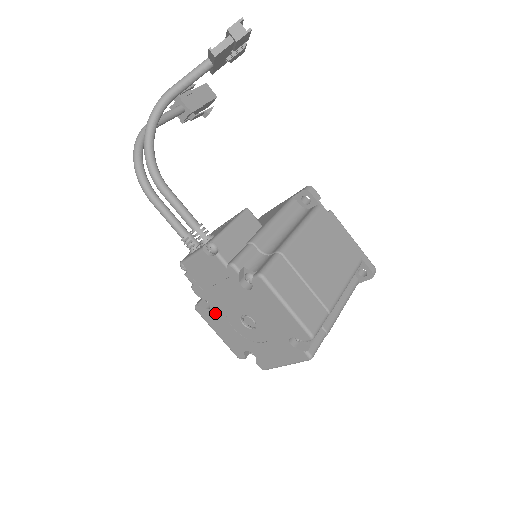
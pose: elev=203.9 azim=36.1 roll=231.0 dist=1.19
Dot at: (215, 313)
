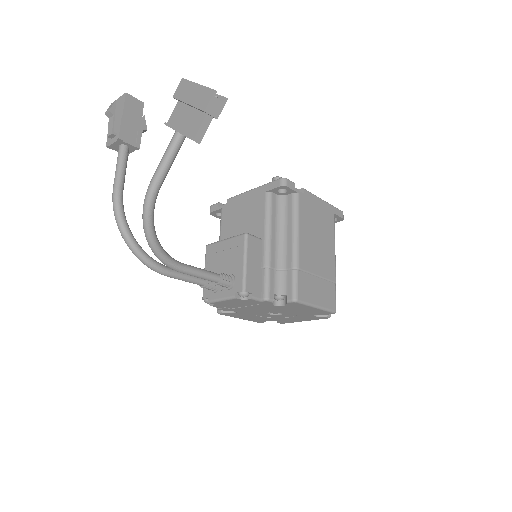
Dot at: (241, 314)
